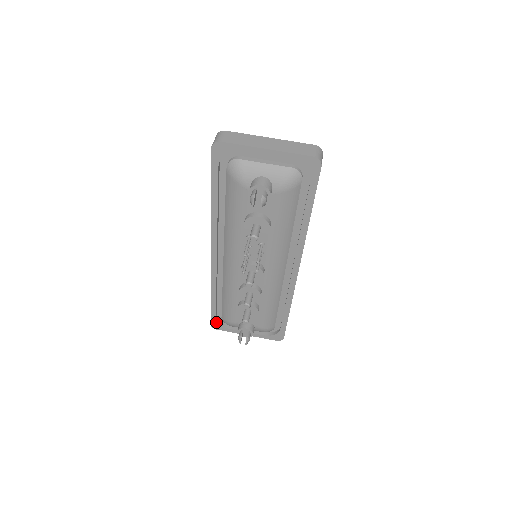
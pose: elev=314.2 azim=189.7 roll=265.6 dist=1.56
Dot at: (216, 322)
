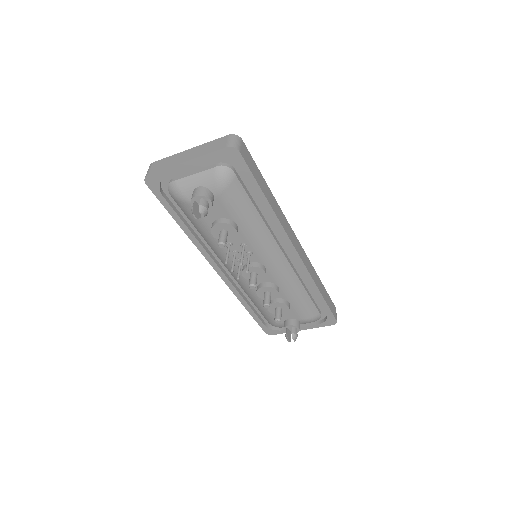
Dot at: (268, 329)
